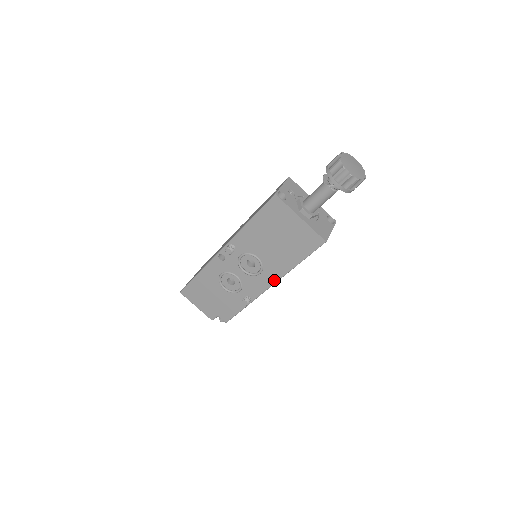
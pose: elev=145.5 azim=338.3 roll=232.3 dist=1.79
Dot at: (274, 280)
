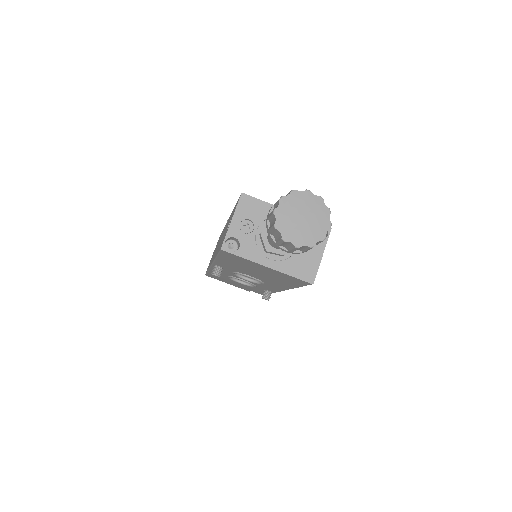
Dot at: (282, 289)
